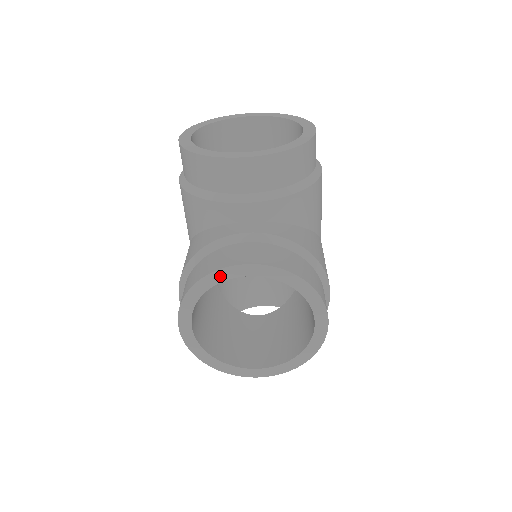
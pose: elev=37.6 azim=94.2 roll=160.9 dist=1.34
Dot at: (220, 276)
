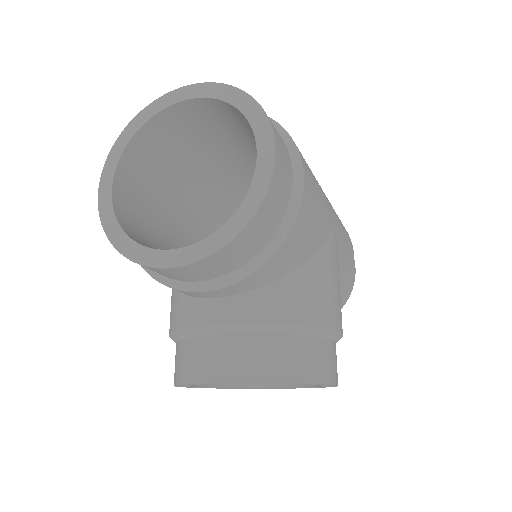
Dot at: (198, 384)
